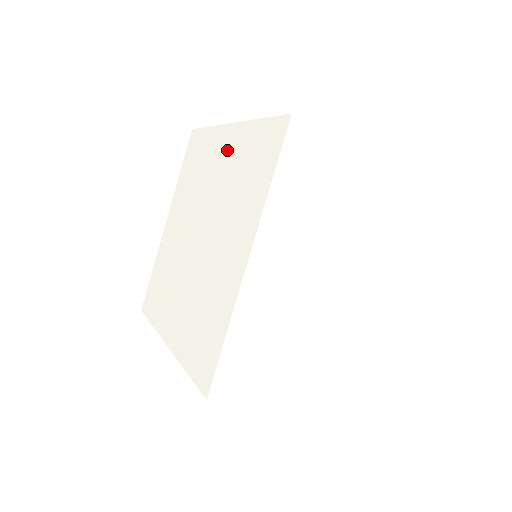
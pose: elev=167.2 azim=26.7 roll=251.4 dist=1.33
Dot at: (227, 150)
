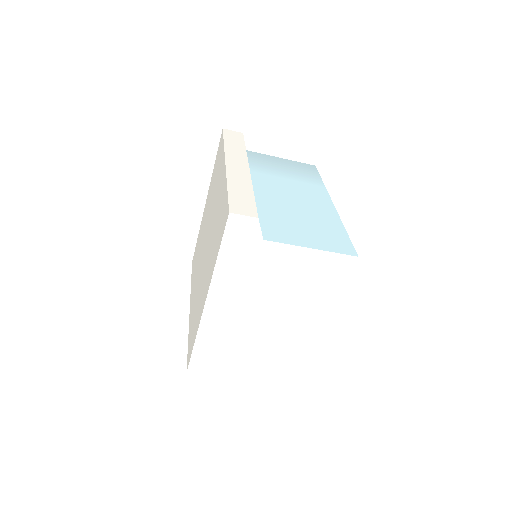
Dot at: (220, 188)
